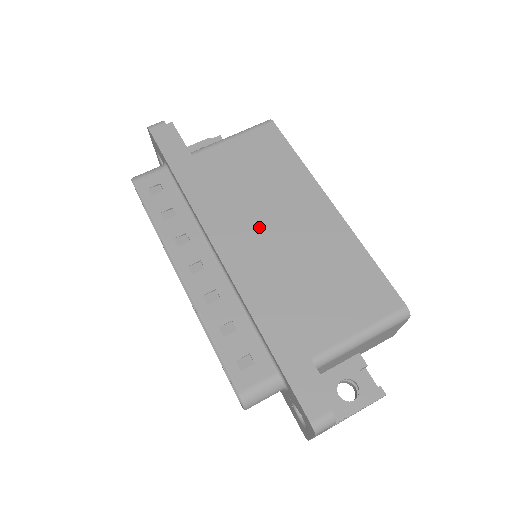
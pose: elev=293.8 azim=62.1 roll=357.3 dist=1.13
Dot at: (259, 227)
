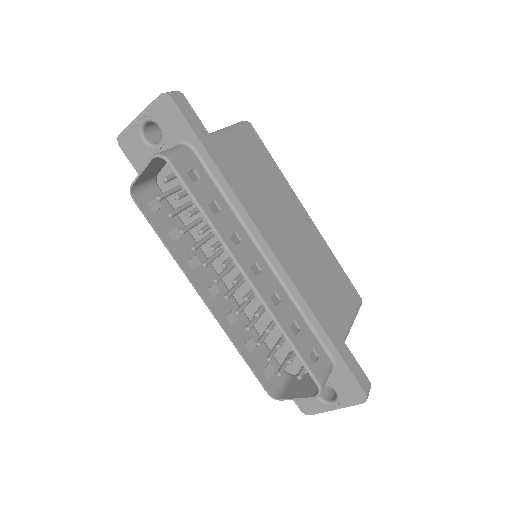
Dot at: (279, 230)
